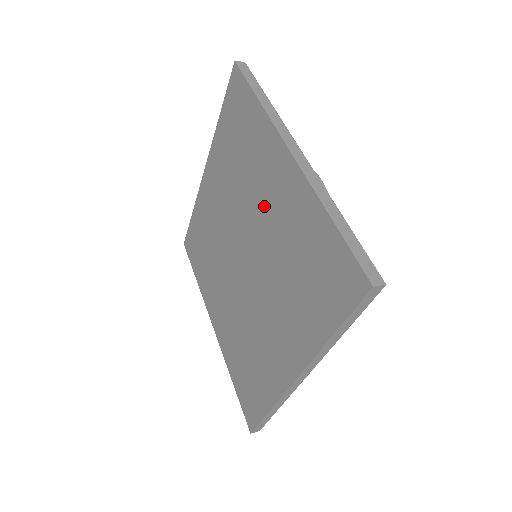
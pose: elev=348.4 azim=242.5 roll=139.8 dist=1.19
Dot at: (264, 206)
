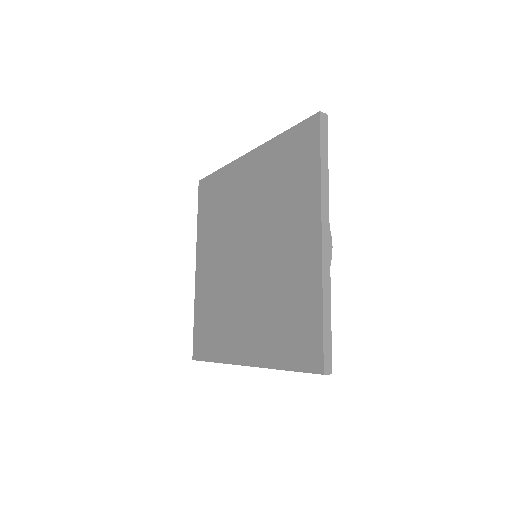
Dot at: (282, 244)
